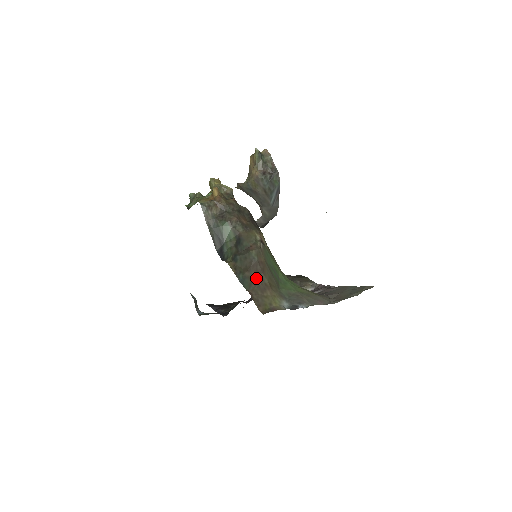
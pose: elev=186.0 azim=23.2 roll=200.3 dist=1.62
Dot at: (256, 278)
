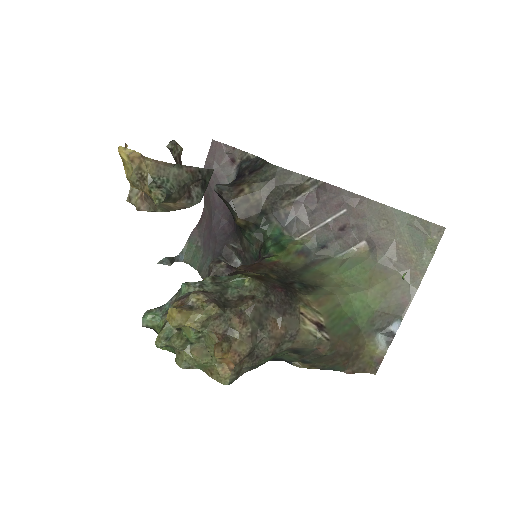
Dot at: (345, 359)
